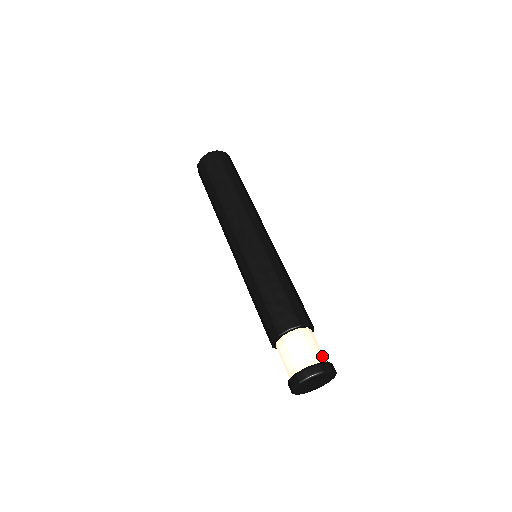
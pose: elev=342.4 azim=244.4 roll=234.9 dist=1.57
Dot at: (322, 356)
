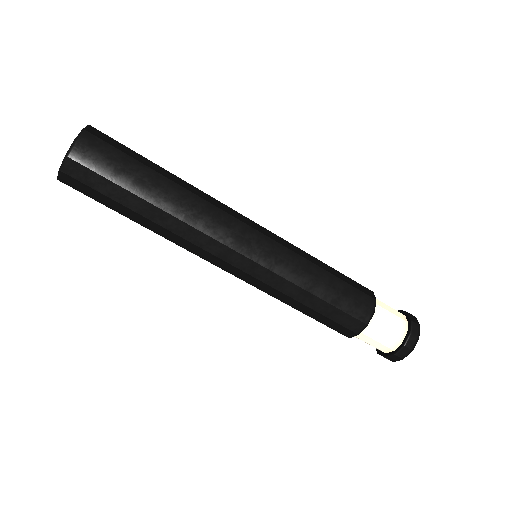
Dot at: (396, 311)
